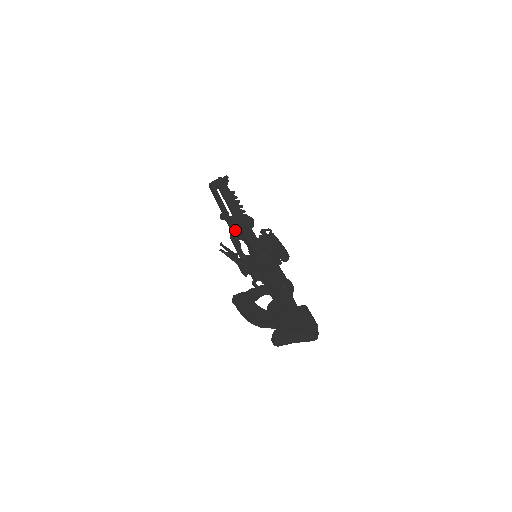
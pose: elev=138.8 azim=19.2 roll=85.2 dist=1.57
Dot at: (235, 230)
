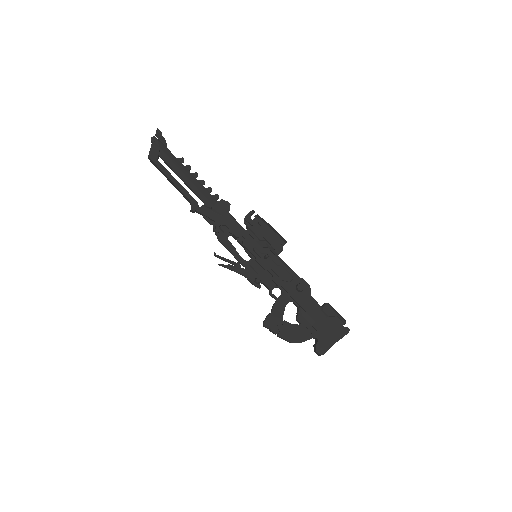
Dot at: (219, 228)
